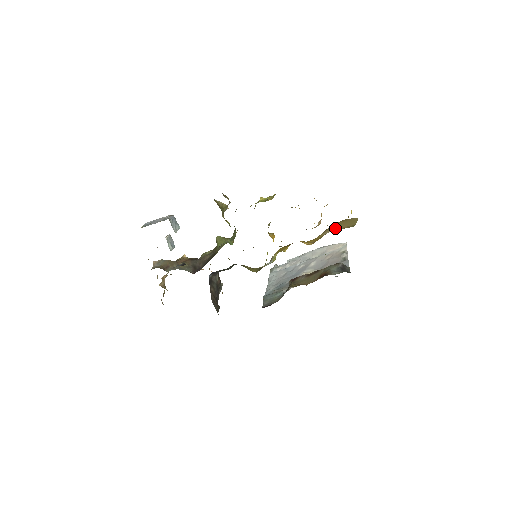
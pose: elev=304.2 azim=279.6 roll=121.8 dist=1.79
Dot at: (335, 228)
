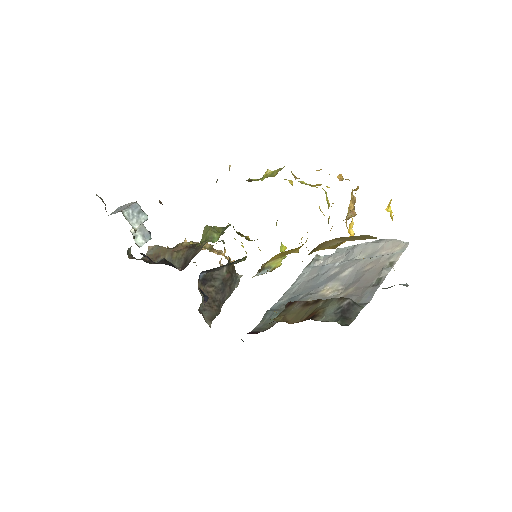
Dot at: (343, 240)
